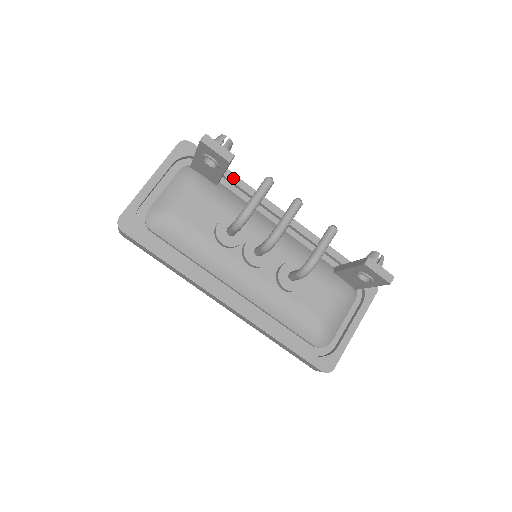
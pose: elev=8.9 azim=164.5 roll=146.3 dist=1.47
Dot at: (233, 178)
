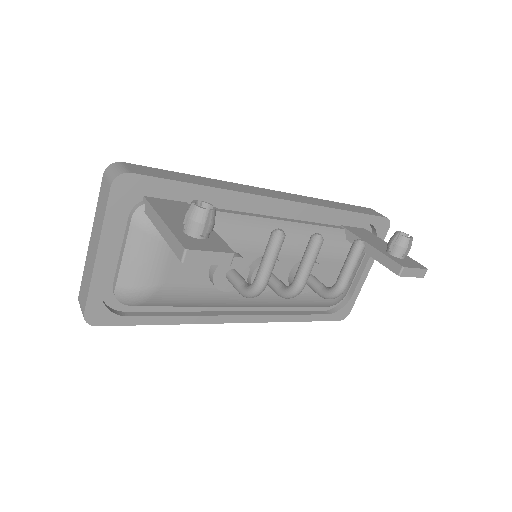
Dot at: (207, 192)
